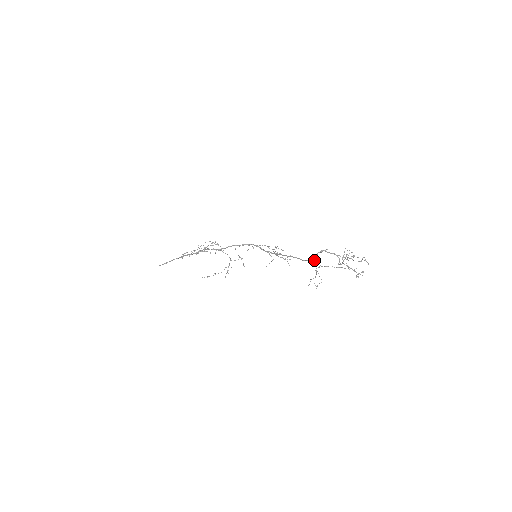
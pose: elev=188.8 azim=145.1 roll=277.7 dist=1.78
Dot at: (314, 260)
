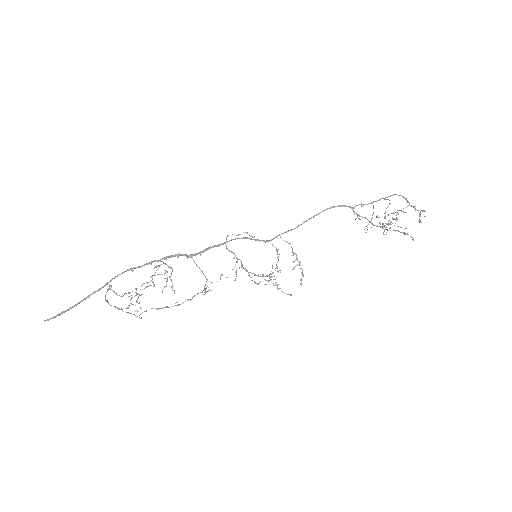
Dot at: occluded
